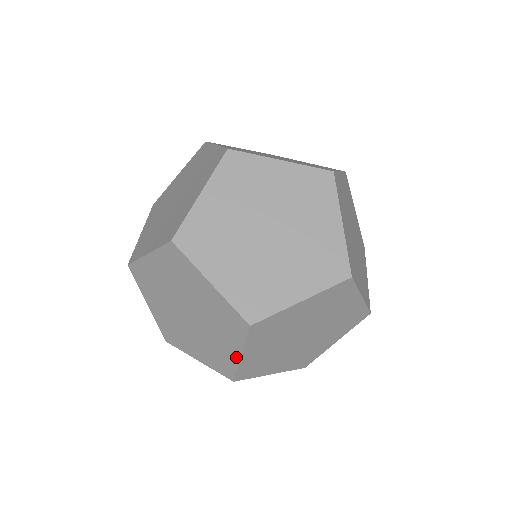
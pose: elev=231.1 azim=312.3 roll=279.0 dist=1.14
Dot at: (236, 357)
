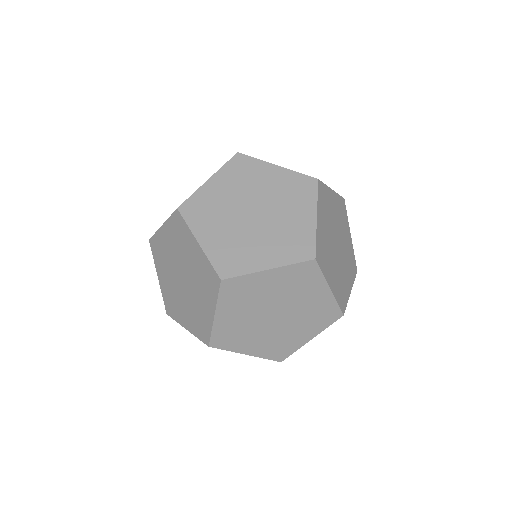
Dot at: (211, 317)
